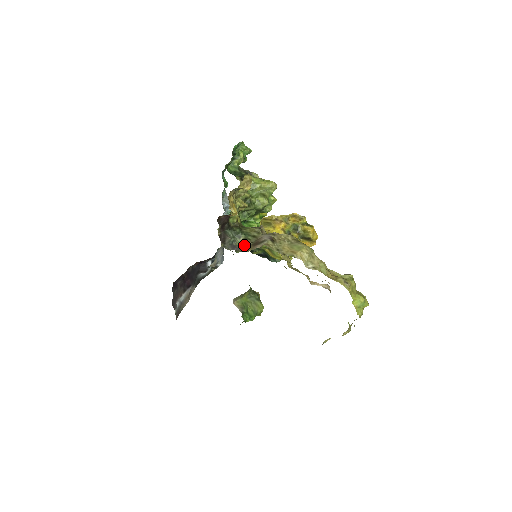
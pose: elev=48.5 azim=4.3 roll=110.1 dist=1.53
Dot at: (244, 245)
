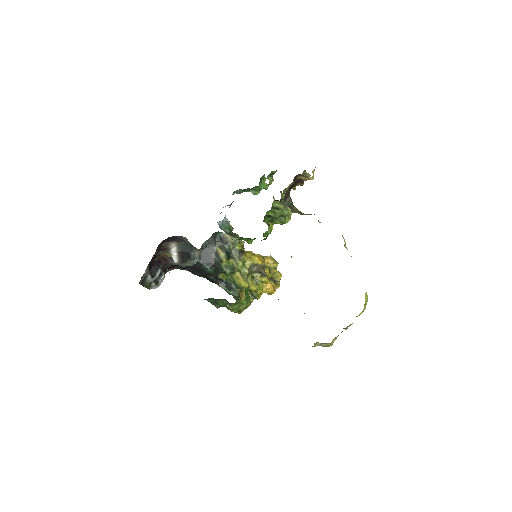
Dot at: (298, 211)
